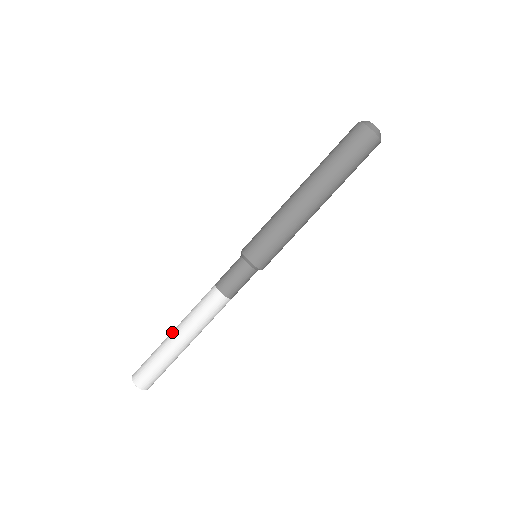
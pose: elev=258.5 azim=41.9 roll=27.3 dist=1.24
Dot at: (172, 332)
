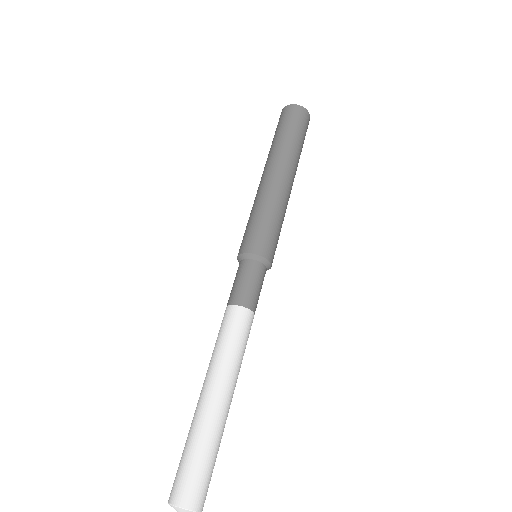
Dot at: (200, 396)
